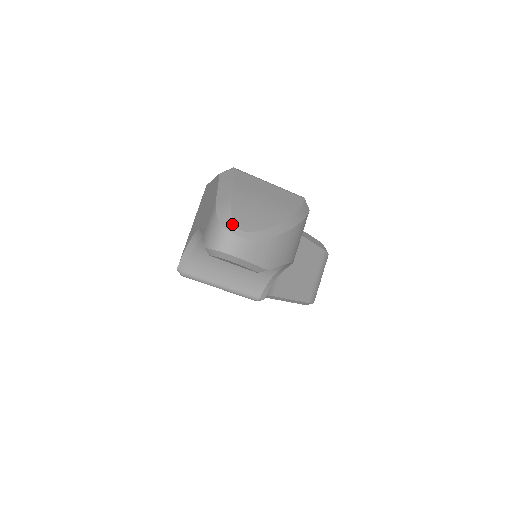
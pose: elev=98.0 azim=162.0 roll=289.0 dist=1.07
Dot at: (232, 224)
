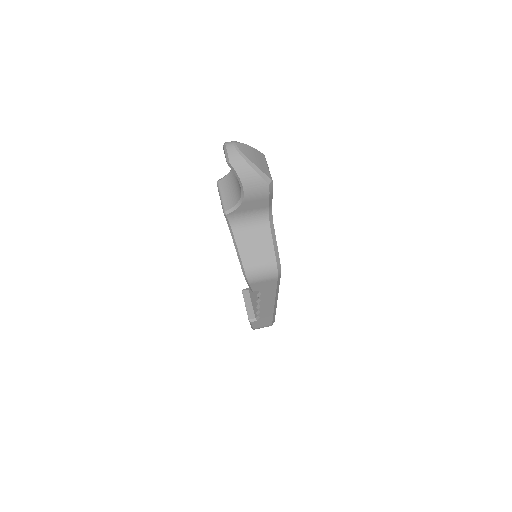
Dot at: (237, 142)
